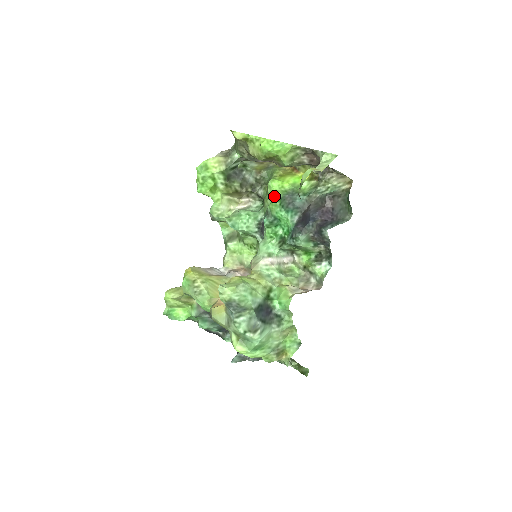
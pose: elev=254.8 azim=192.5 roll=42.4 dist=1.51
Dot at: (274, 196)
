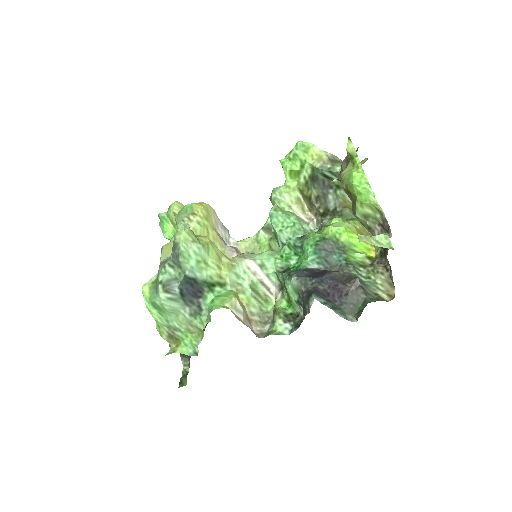
Dot at: (324, 231)
